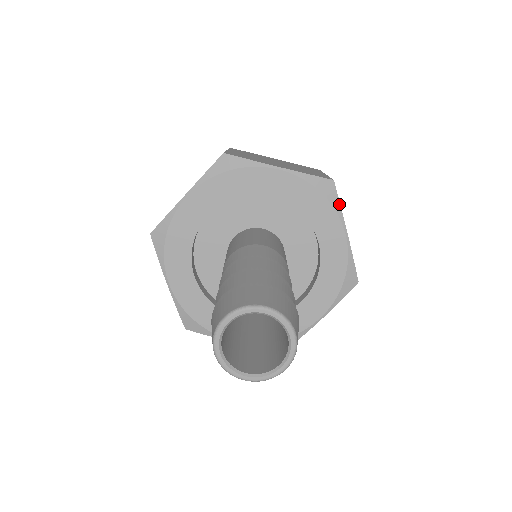
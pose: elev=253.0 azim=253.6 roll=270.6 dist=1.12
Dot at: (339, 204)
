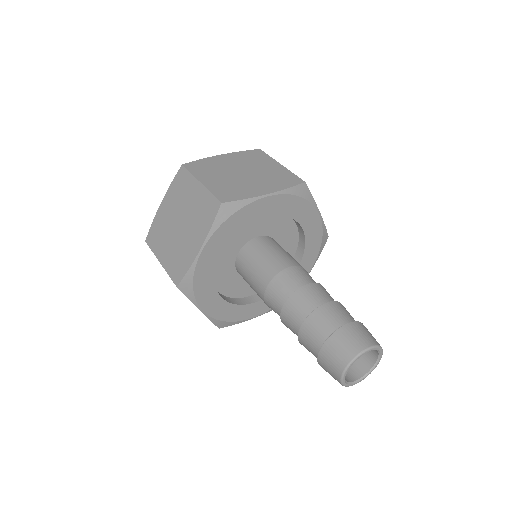
Dot at: (312, 197)
